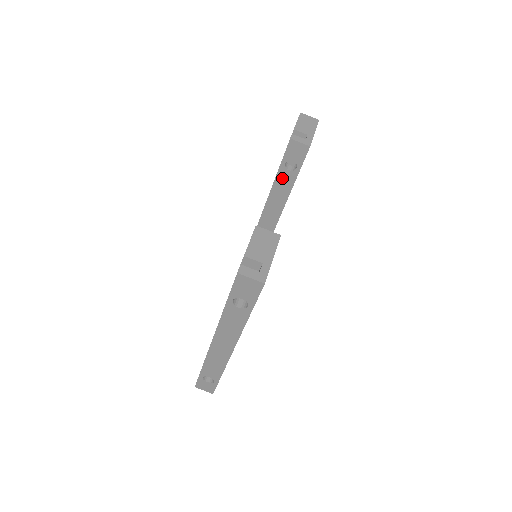
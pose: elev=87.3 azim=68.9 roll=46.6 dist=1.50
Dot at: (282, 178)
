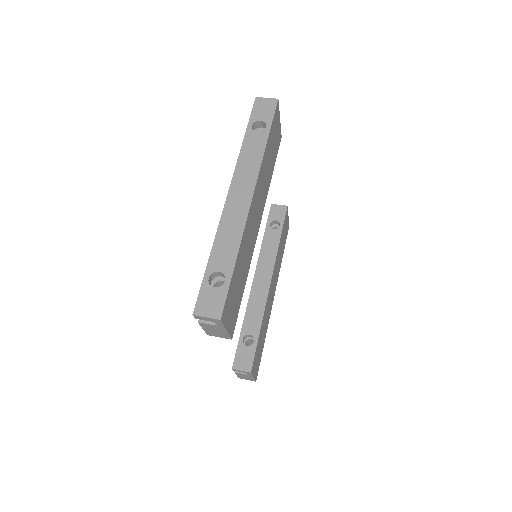
Dot at: (269, 238)
